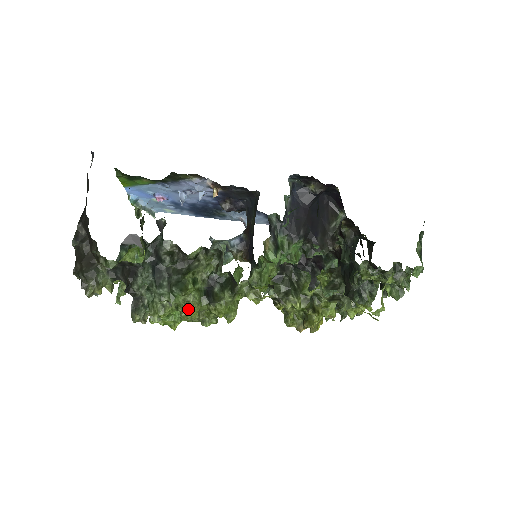
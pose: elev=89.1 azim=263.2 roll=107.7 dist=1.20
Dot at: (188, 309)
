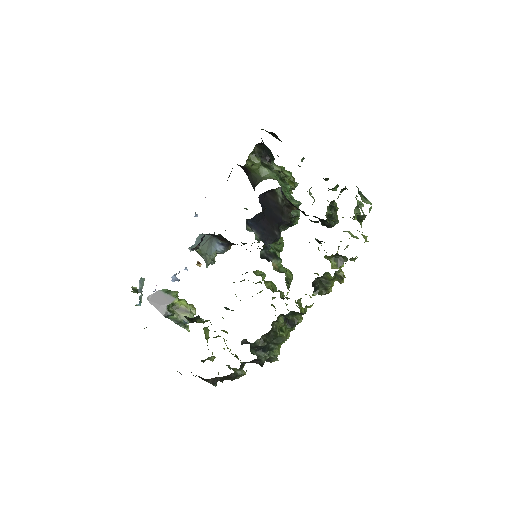
Dot at: (288, 335)
